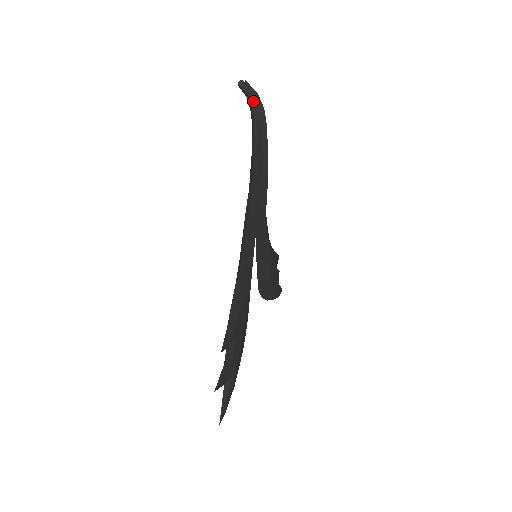
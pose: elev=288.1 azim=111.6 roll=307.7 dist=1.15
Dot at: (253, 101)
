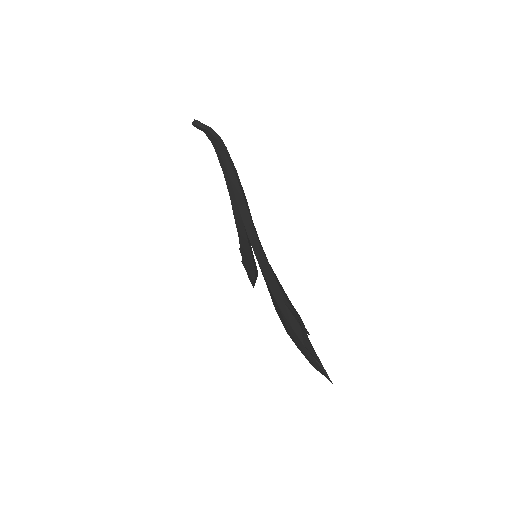
Dot at: (215, 135)
